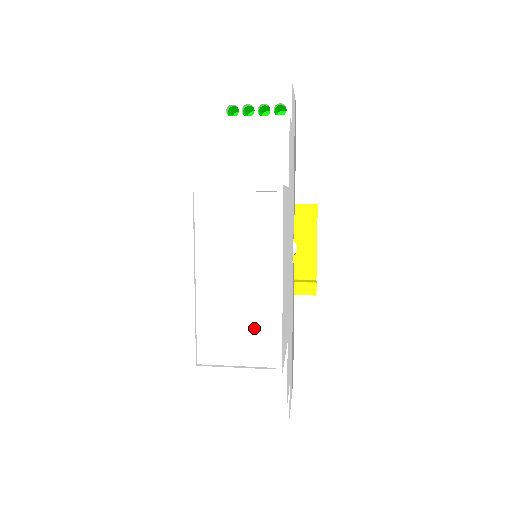
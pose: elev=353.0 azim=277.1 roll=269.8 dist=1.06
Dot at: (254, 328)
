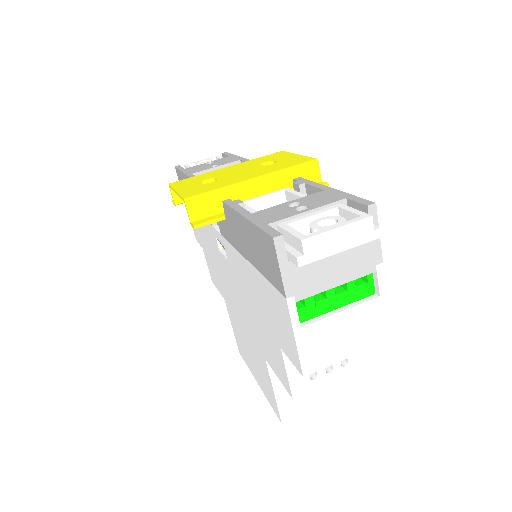
Dot at: occluded
